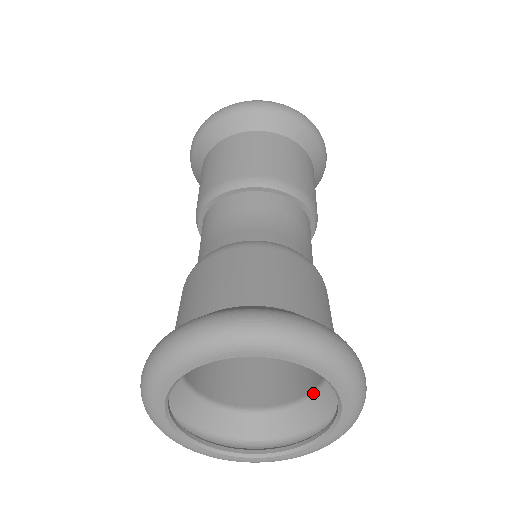
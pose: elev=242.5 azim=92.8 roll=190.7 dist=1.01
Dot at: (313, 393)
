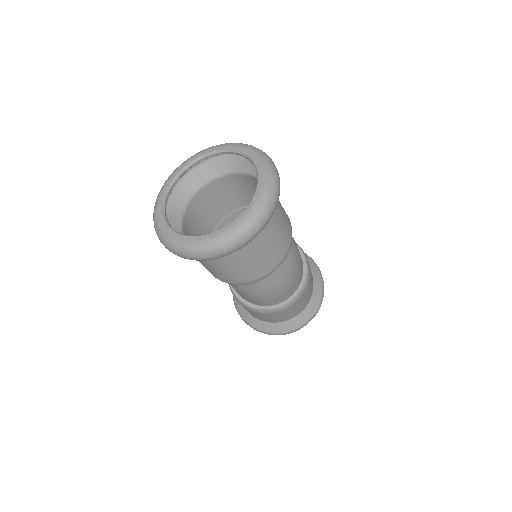
Dot at: occluded
